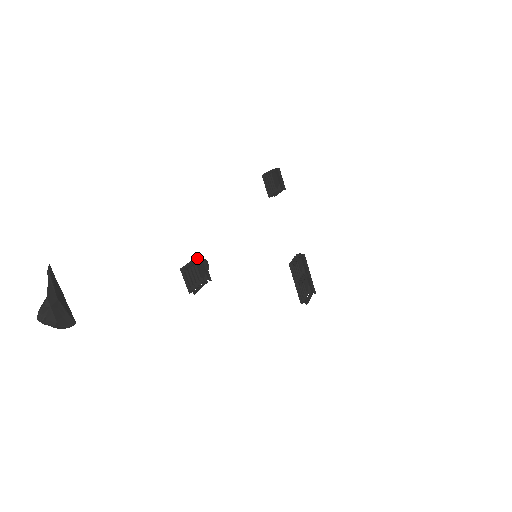
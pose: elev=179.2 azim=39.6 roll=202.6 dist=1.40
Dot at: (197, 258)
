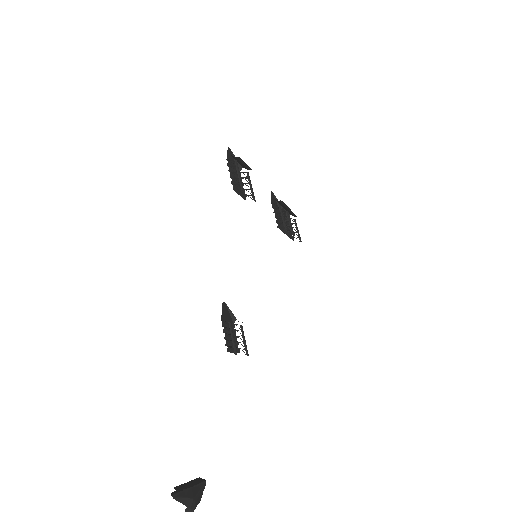
Dot at: occluded
